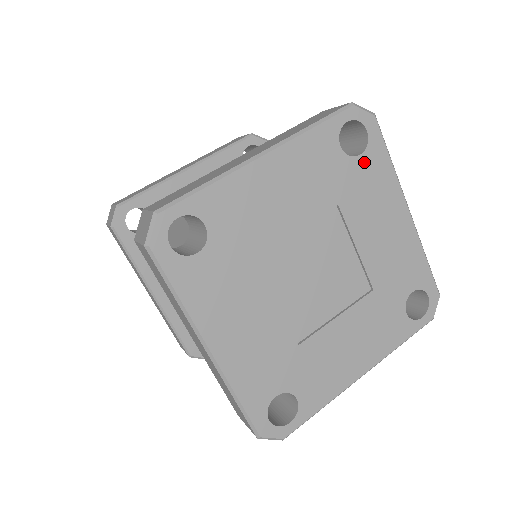
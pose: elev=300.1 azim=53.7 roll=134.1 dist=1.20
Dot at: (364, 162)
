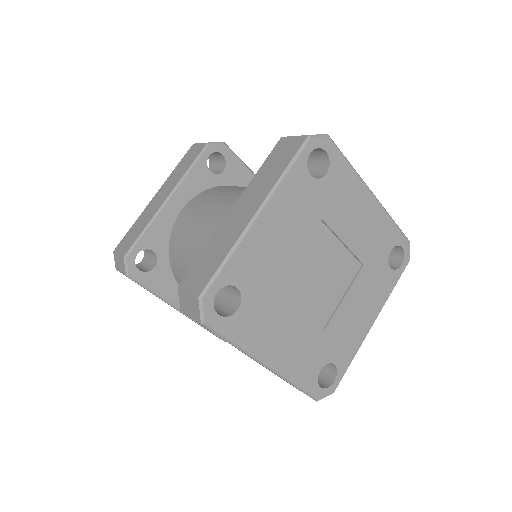
Dot at: (331, 177)
